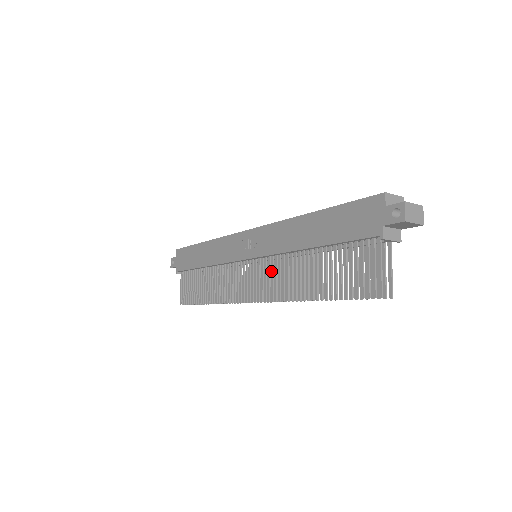
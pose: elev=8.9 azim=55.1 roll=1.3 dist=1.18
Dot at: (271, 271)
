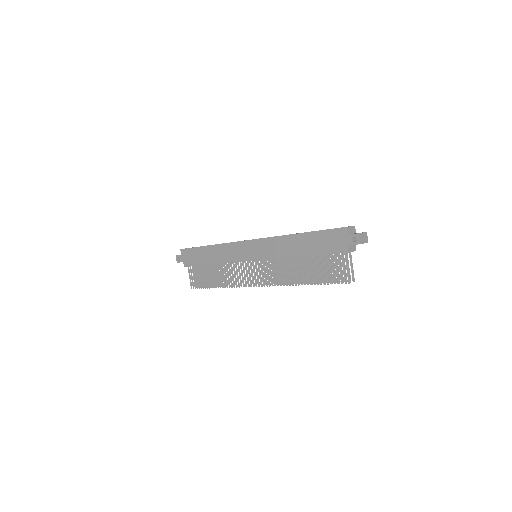
Dot at: (272, 267)
